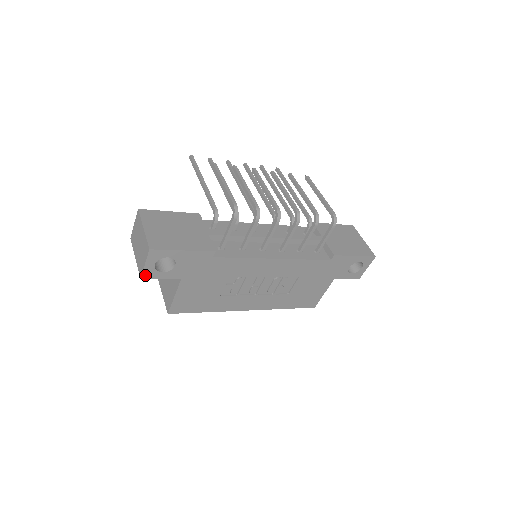
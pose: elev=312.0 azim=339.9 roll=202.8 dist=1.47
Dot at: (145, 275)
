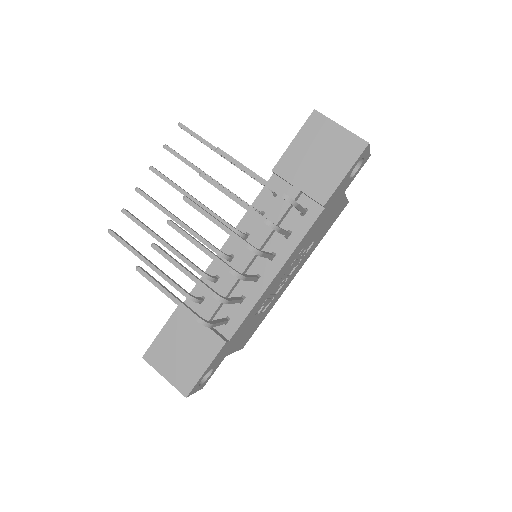
Dot at: (202, 387)
